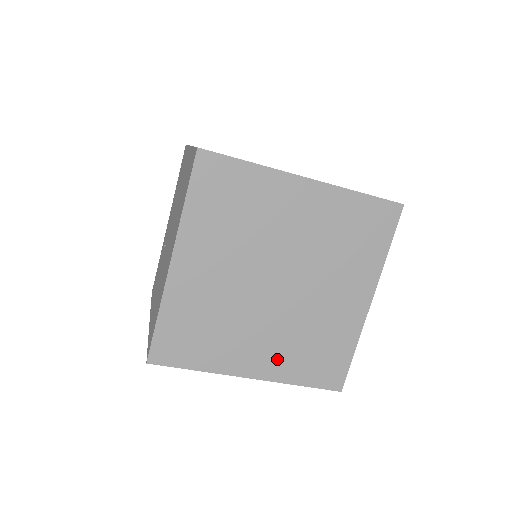
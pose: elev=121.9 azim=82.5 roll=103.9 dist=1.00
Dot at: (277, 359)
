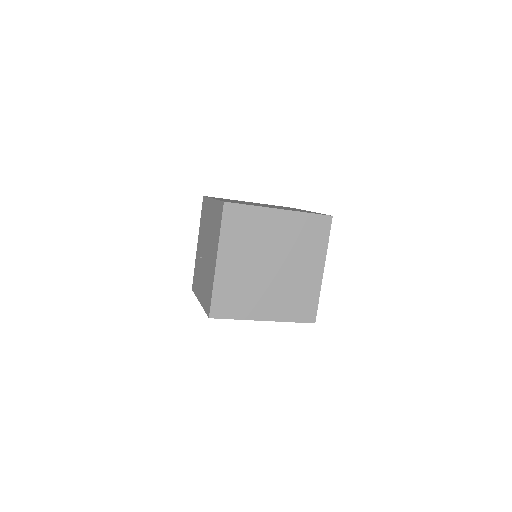
Dot at: (277, 308)
